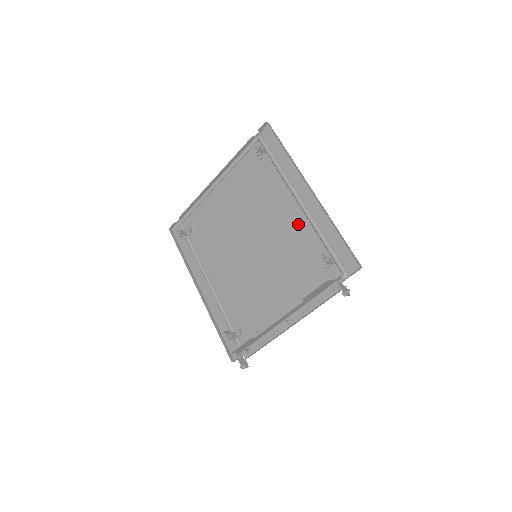
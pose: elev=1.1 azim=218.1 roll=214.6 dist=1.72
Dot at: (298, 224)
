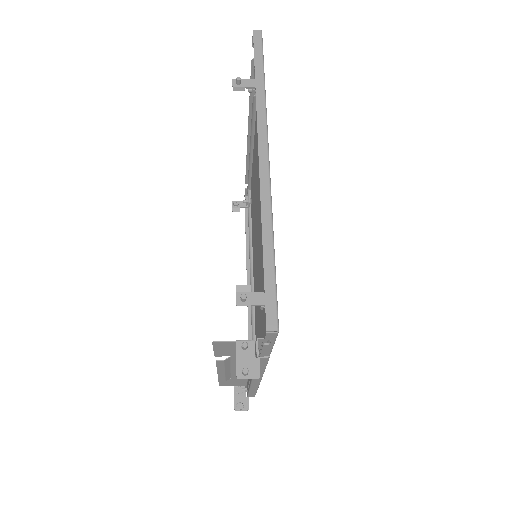
Dot at: occluded
